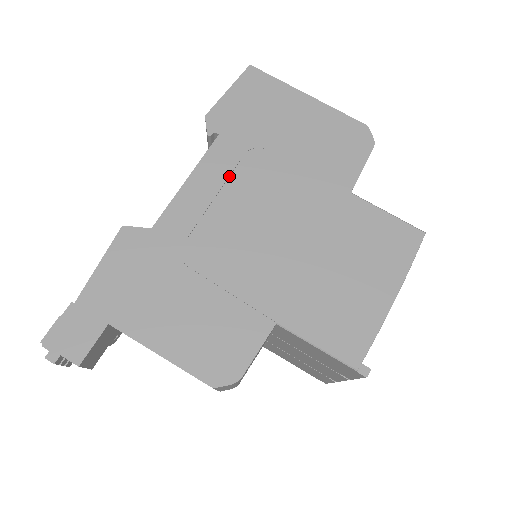
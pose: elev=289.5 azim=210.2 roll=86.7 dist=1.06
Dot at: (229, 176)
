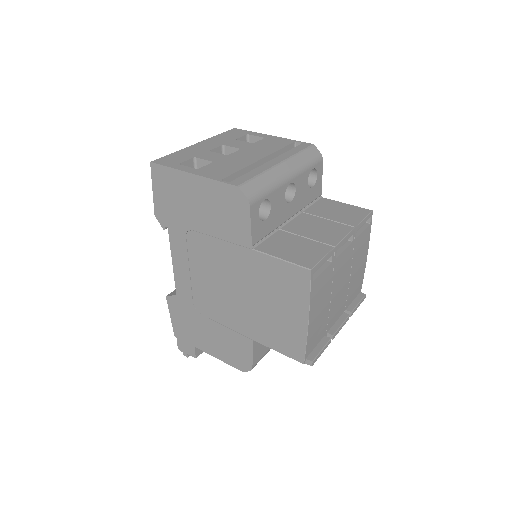
Dot at: (188, 255)
